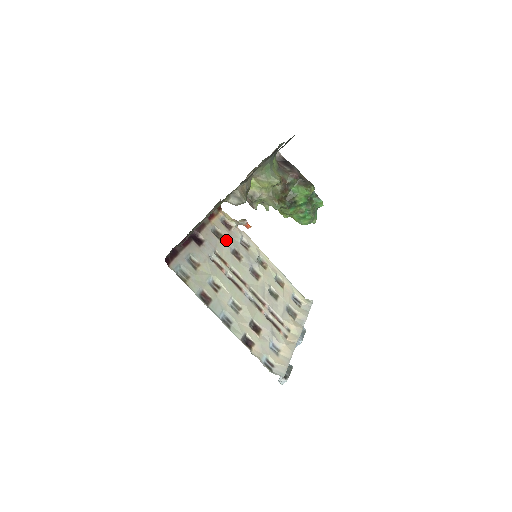
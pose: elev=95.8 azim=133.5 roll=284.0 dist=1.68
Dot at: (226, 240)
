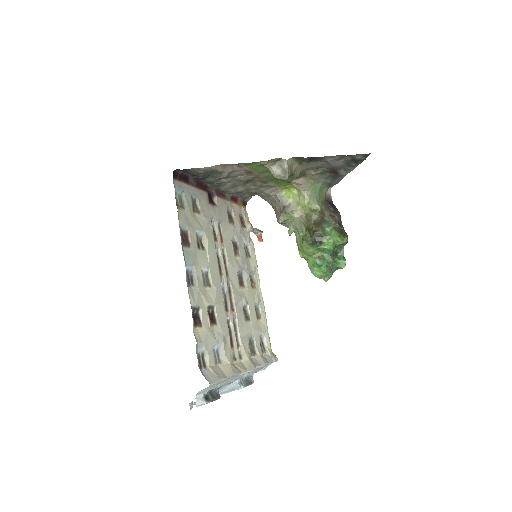
Dot at: (234, 228)
